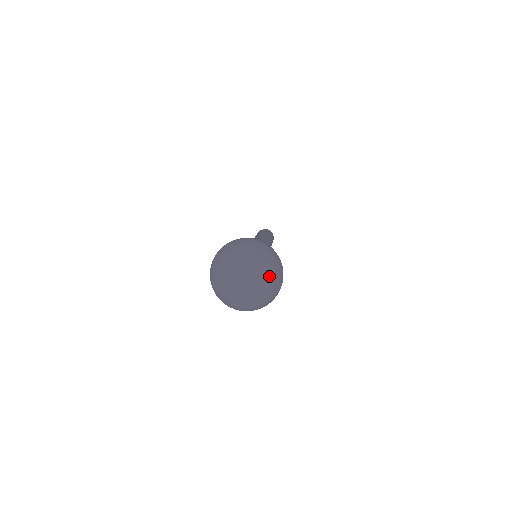
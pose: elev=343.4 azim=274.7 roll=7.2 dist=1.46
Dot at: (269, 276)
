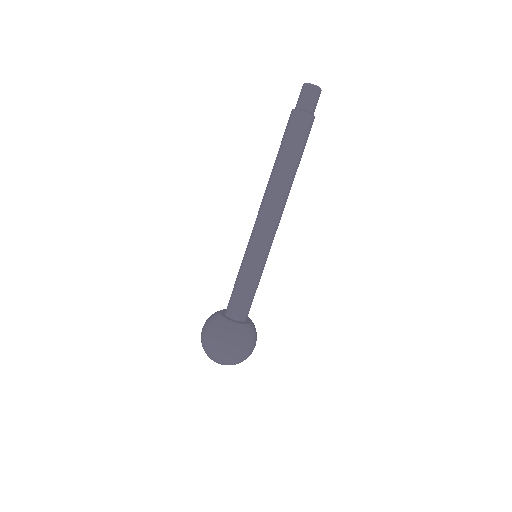
Dot at: occluded
